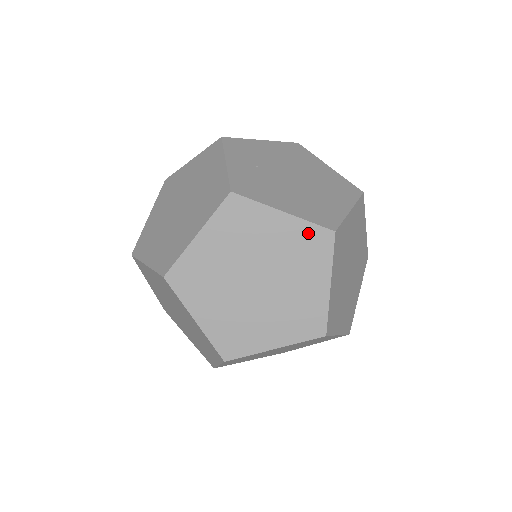
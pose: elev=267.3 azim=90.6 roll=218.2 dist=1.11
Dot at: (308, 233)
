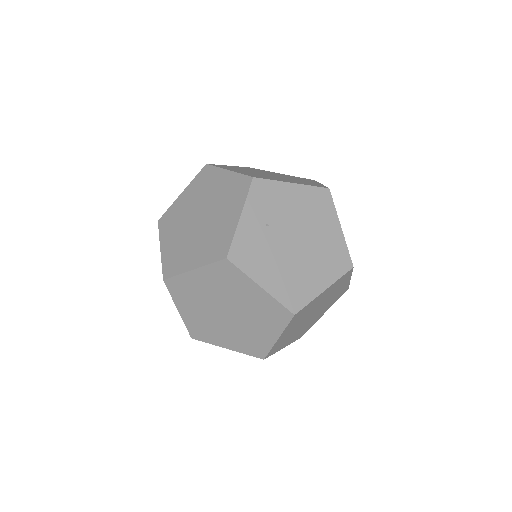
Dot at: (274, 306)
